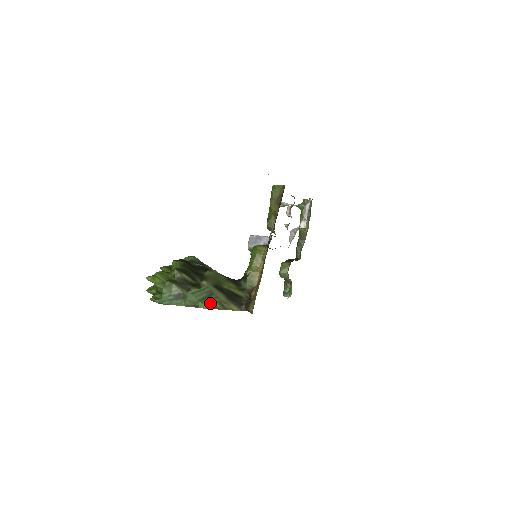
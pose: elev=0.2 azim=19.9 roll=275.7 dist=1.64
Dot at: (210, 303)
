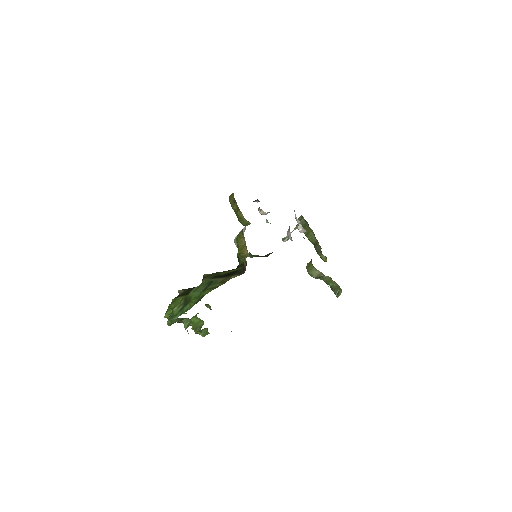
Dot at: (212, 288)
